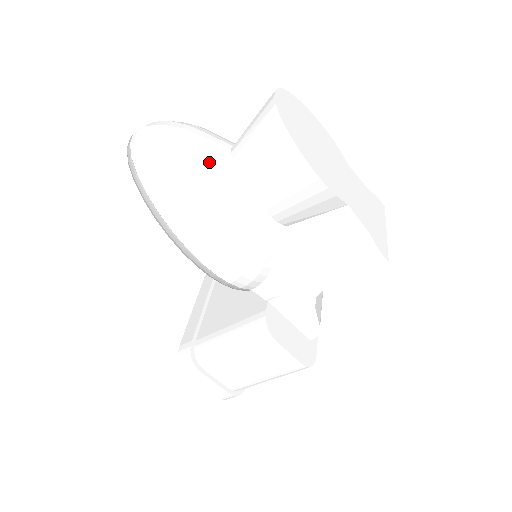
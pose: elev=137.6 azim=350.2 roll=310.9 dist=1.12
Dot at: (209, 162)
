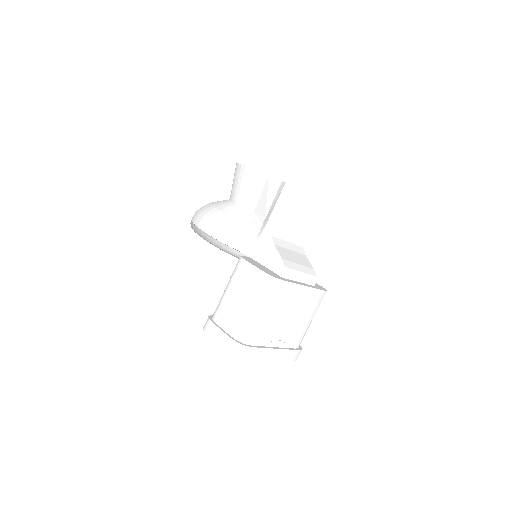
Dot at: (218, 201)
